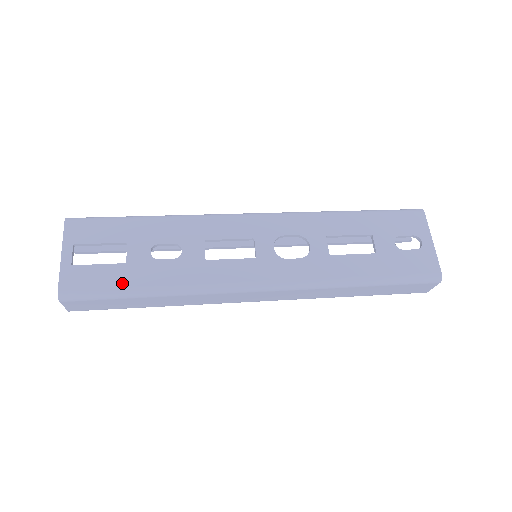
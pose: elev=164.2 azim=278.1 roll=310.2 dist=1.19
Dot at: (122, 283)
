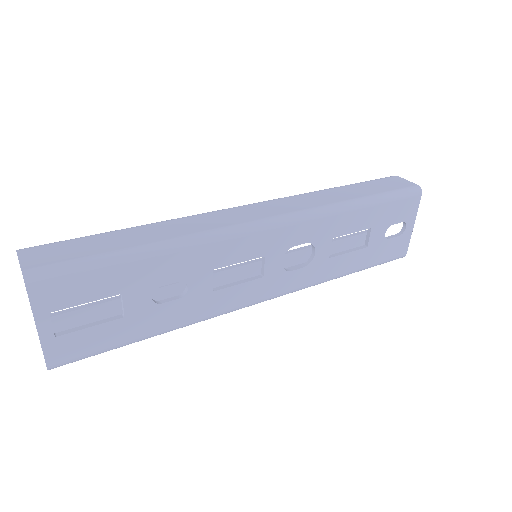
Dot at: (123, 339)
